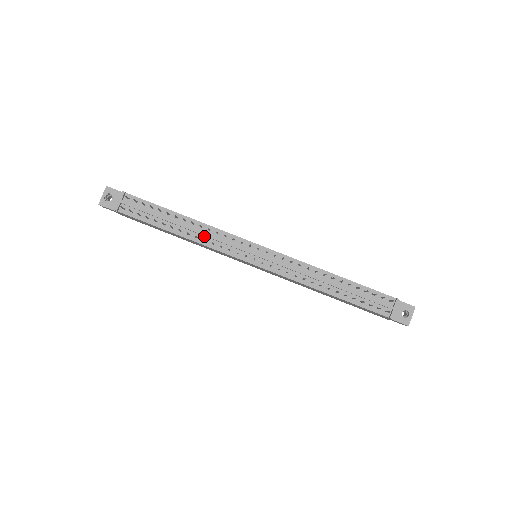
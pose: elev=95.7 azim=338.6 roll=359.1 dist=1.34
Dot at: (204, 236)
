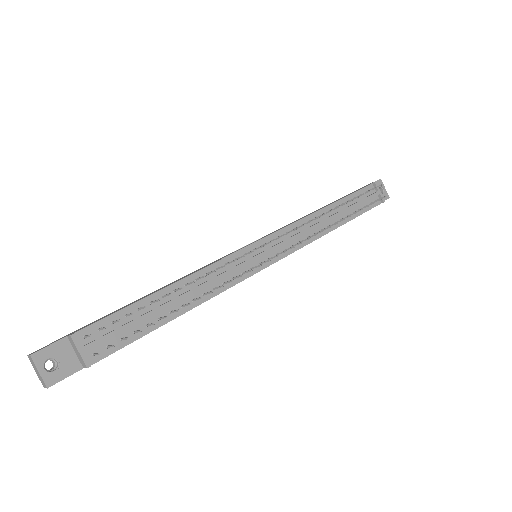
Dot at: (209, 285)
